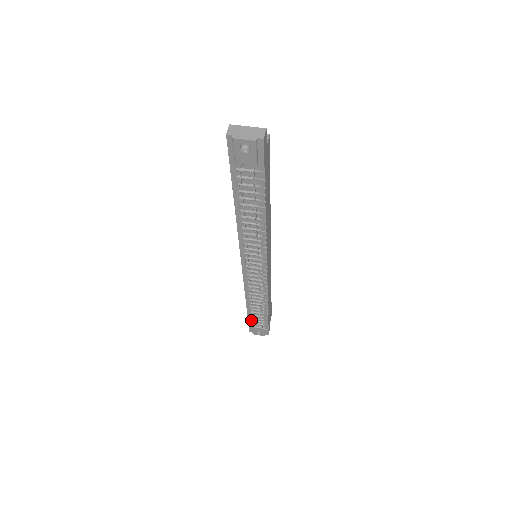
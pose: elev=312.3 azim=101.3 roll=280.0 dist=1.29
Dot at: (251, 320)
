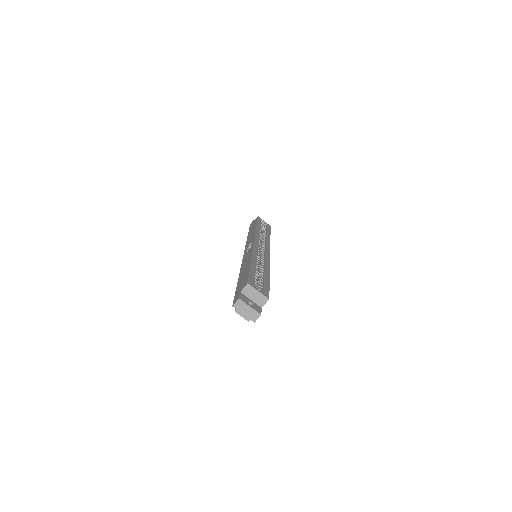
Dot at: occluded
